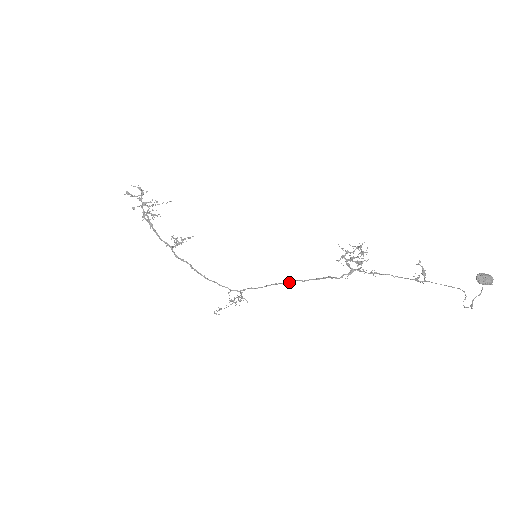
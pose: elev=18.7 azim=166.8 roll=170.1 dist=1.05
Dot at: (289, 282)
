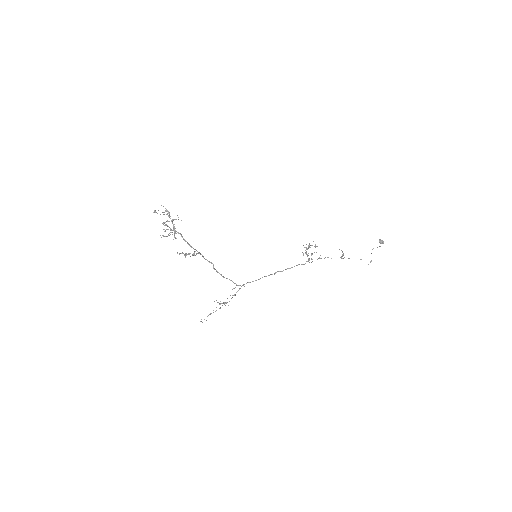
Dot at: occluded
